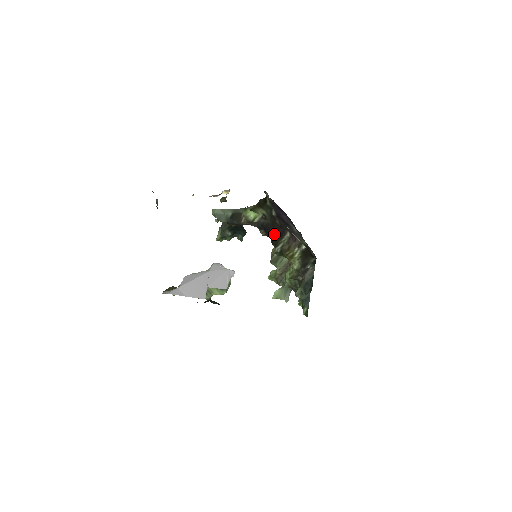
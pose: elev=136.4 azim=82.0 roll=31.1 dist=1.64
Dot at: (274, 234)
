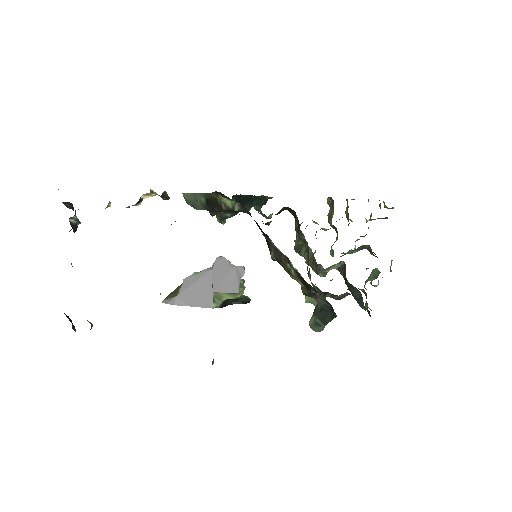
Dot at: occluded
